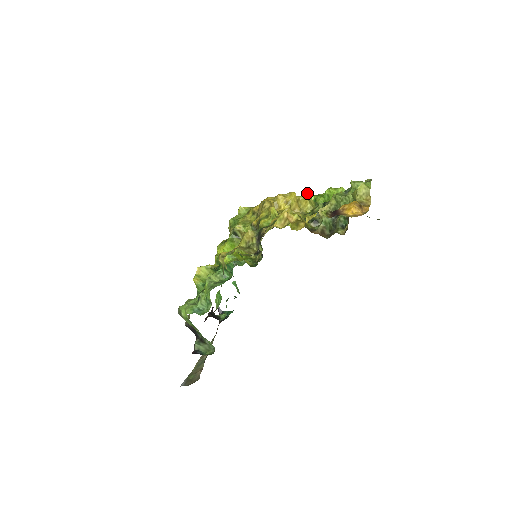
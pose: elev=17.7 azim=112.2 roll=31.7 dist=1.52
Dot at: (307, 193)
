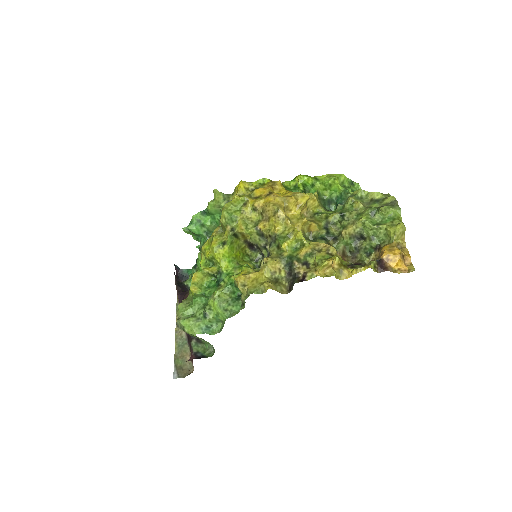
Dot at: (305, 176)
